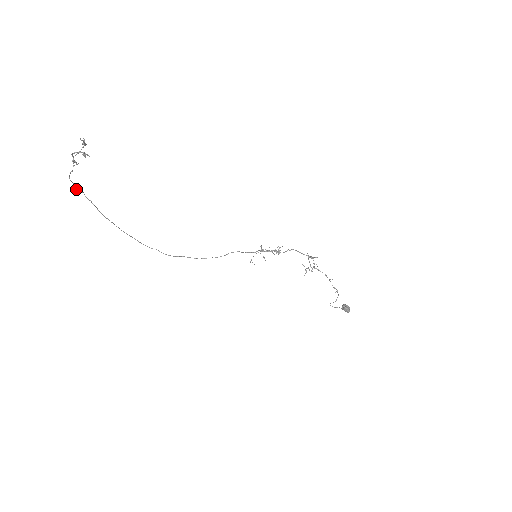
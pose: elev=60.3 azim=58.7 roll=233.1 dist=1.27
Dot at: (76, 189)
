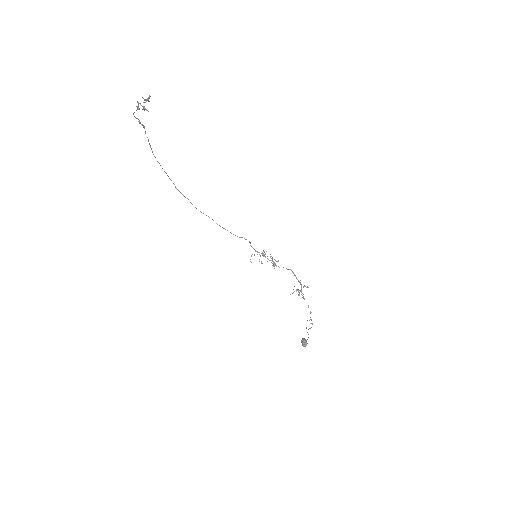
Dot at: (140, 123)
